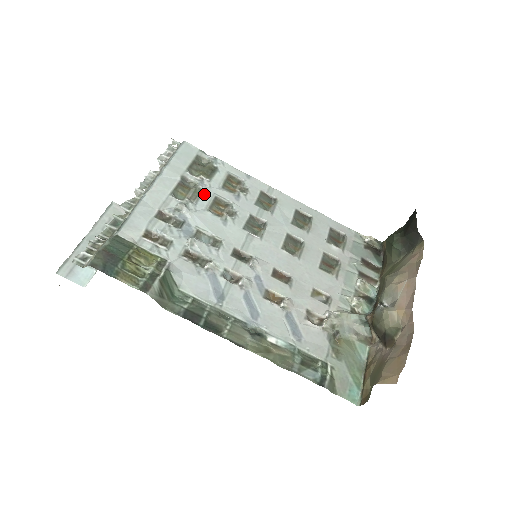
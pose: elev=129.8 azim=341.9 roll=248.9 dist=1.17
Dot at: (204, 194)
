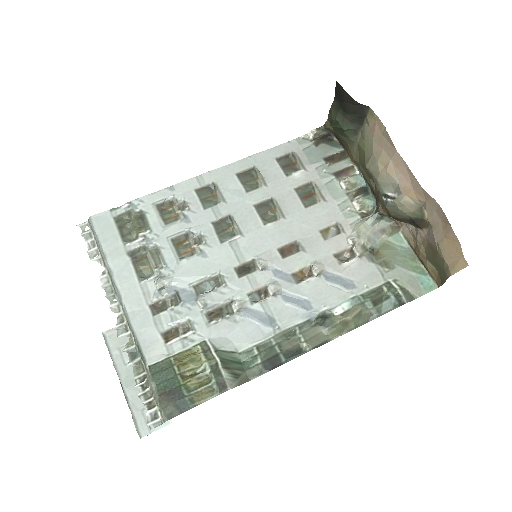
Dot at: (161, 249)
